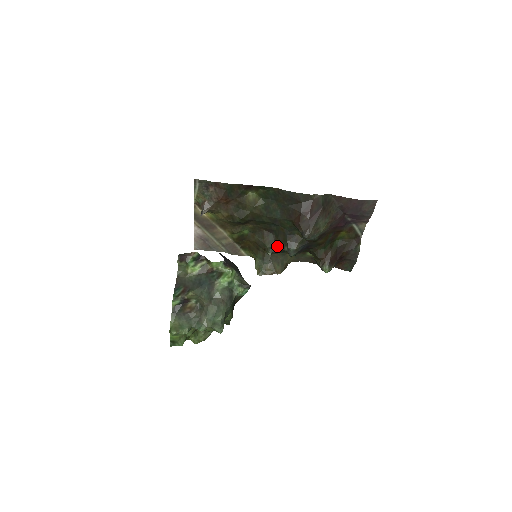
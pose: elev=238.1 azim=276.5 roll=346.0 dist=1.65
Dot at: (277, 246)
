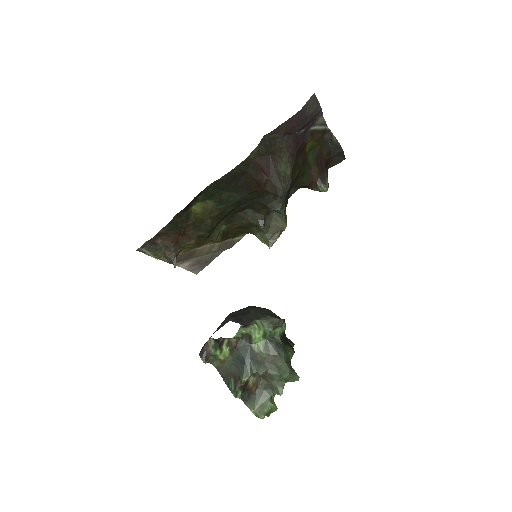
Dot at: (262, 215)
